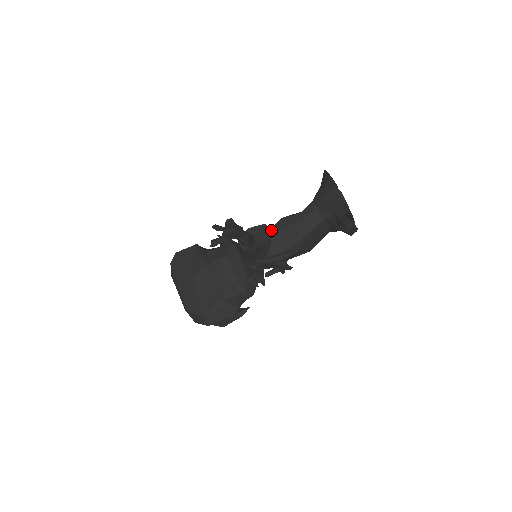
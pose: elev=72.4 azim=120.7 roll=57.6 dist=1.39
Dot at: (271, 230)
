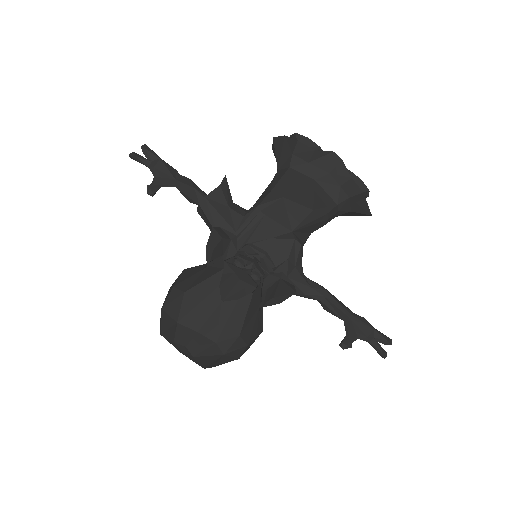
Dot at: occluded
